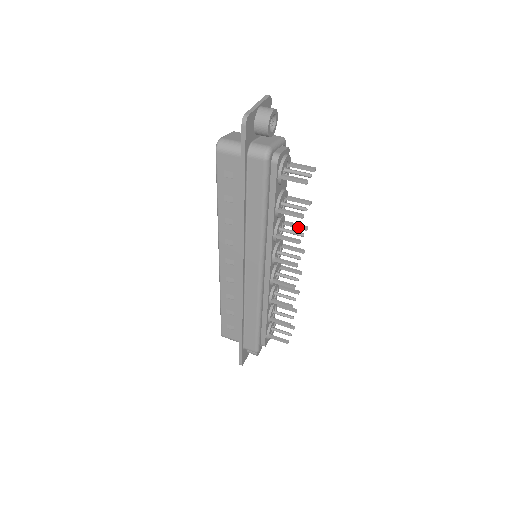
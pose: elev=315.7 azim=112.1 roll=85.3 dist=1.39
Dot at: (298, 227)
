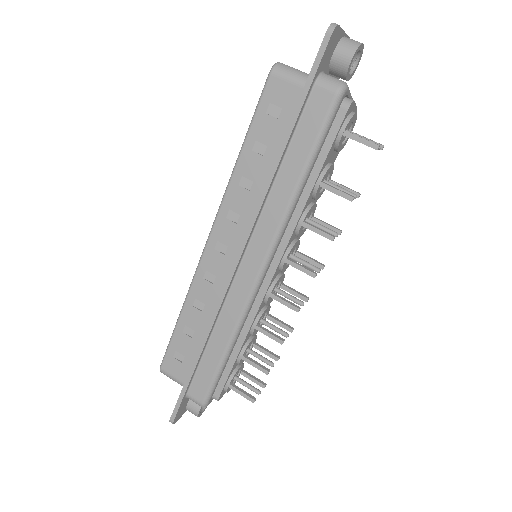
Dot at: (329, 227)
